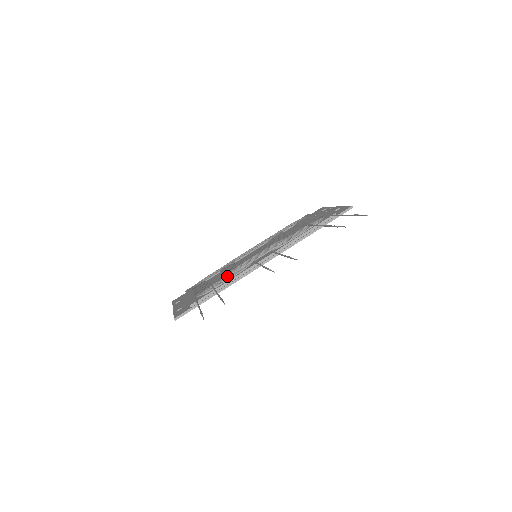
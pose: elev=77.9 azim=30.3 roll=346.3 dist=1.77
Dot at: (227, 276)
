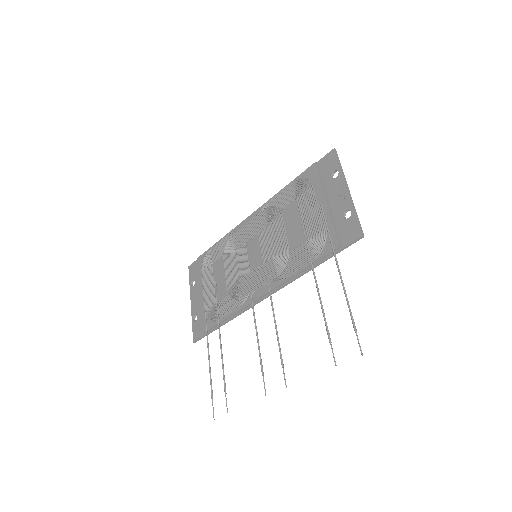
Dot at: (229, 298)
